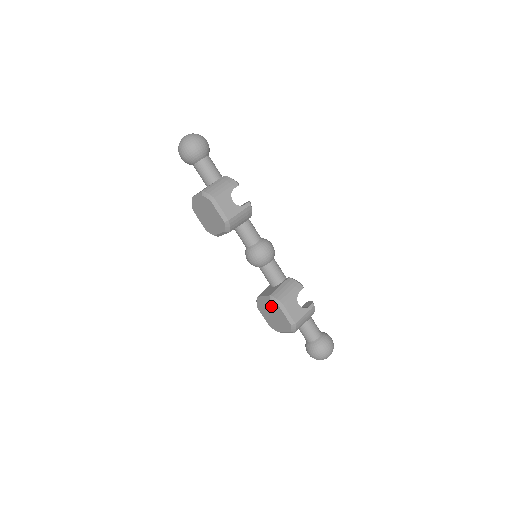
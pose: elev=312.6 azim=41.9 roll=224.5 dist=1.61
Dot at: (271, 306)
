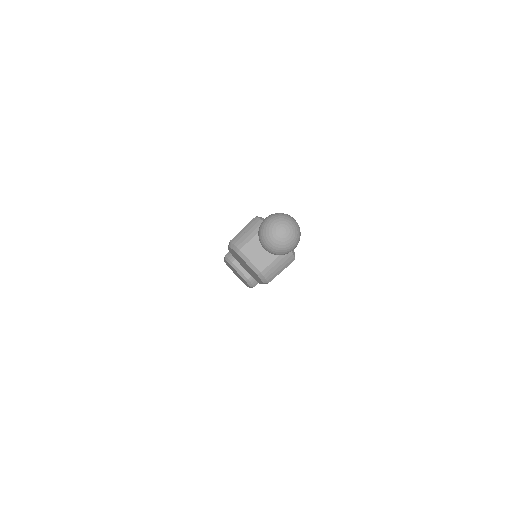
Dot at: (242, 278)
